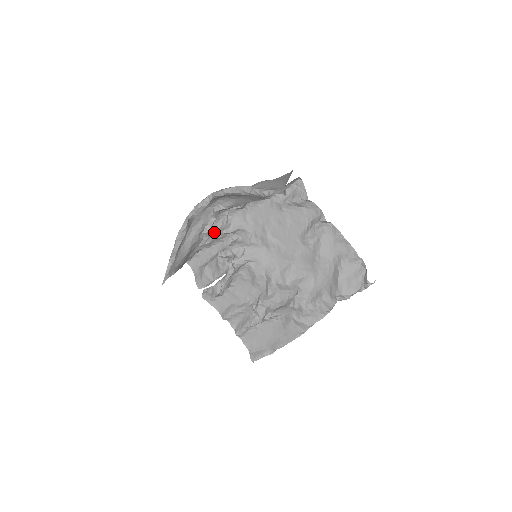
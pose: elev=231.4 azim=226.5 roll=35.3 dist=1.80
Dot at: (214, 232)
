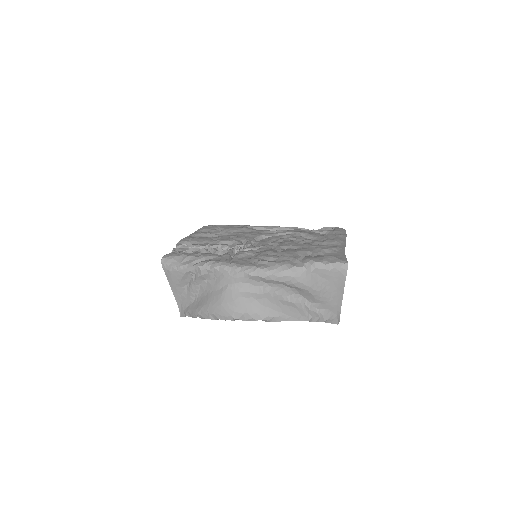
Dot at: occluded
